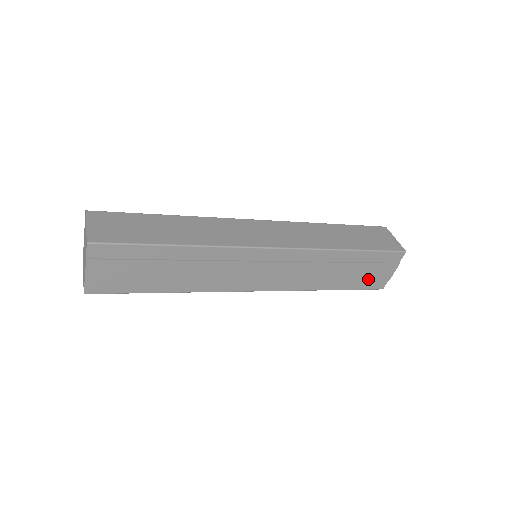
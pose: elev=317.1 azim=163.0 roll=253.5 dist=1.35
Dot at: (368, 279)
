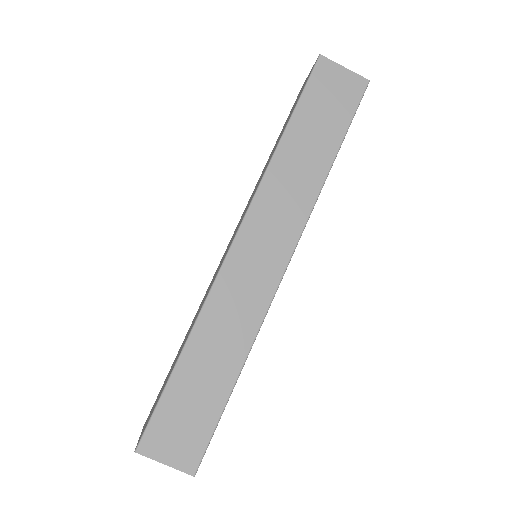
Dot at: occluded
